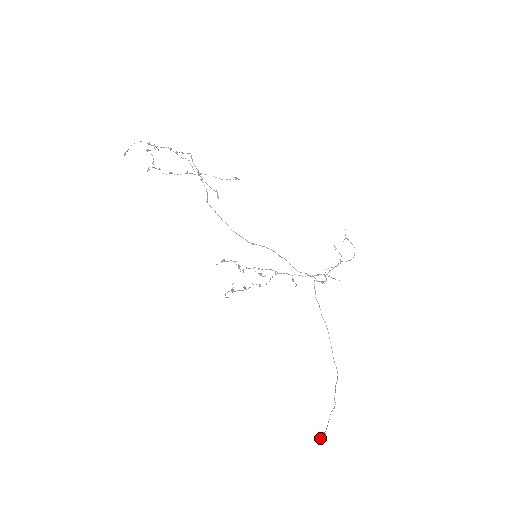
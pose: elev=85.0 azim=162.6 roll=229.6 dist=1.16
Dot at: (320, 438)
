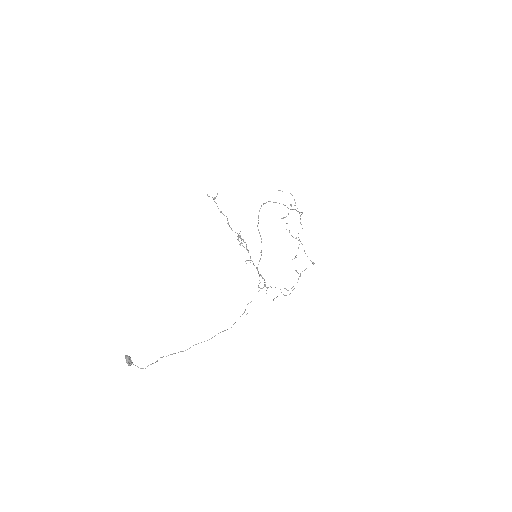
Dot at: (126, 356)
